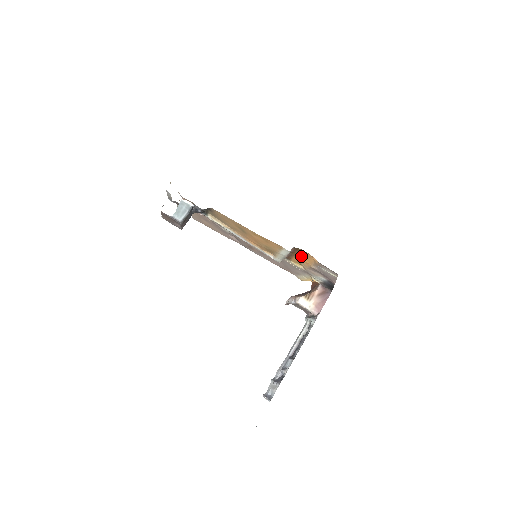
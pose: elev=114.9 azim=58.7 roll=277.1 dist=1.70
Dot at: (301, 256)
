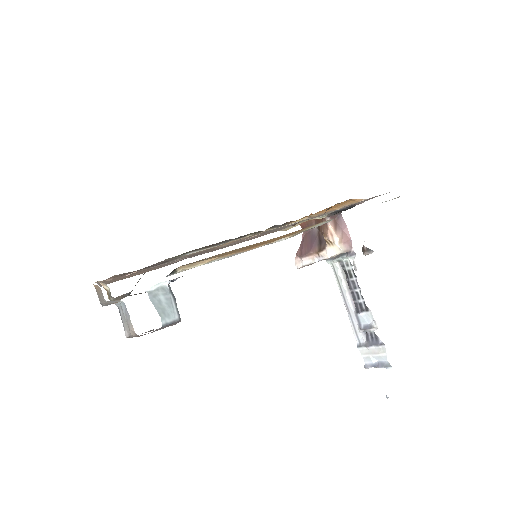
Dot at: (325, 209)
